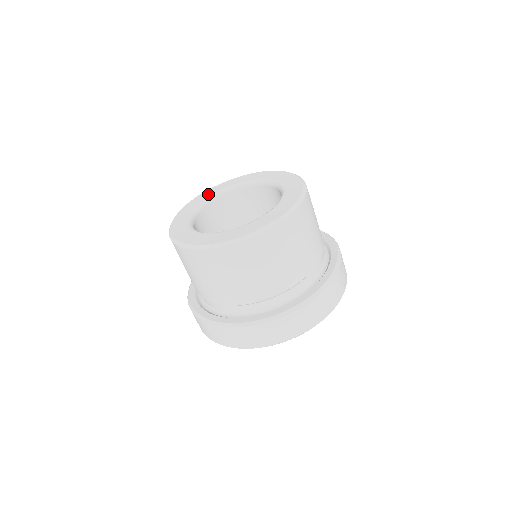
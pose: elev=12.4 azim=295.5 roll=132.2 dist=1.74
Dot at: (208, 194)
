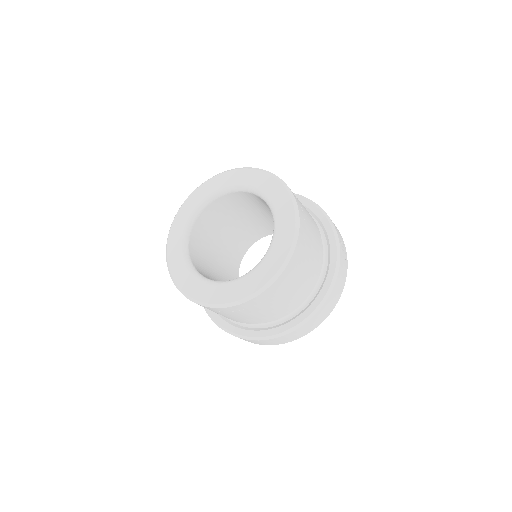
Dot at: (186, 214)
